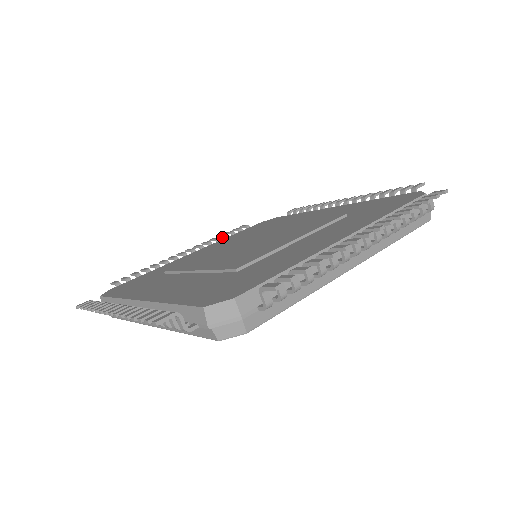
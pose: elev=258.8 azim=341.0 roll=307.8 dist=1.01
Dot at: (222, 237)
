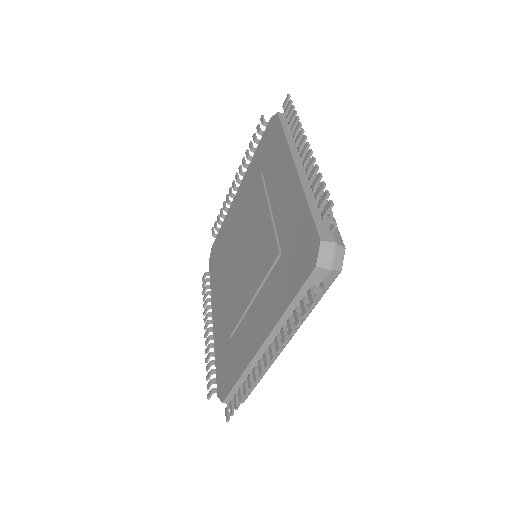
Dot at: (251, 150)
